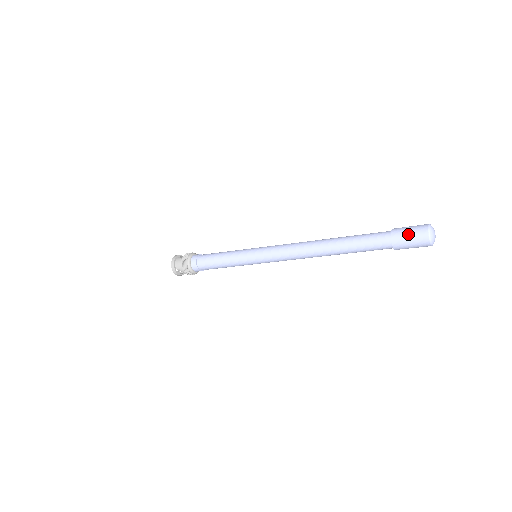
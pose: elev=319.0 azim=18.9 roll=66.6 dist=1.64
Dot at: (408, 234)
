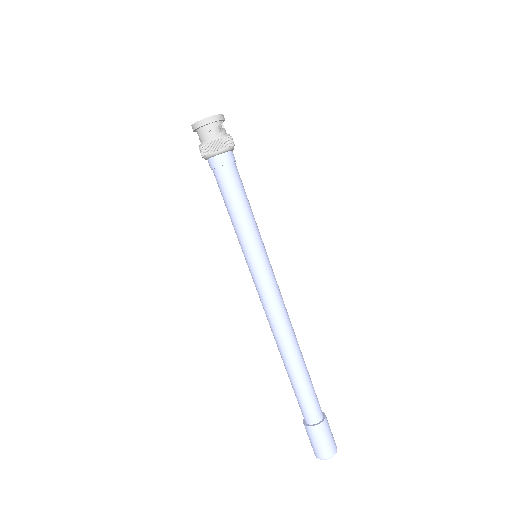
Dot at: (315, 442)
